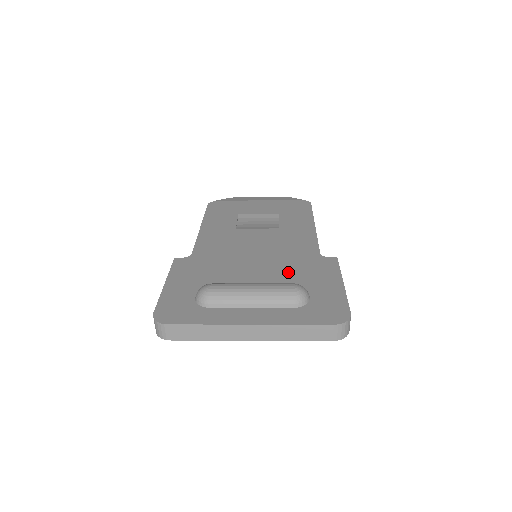
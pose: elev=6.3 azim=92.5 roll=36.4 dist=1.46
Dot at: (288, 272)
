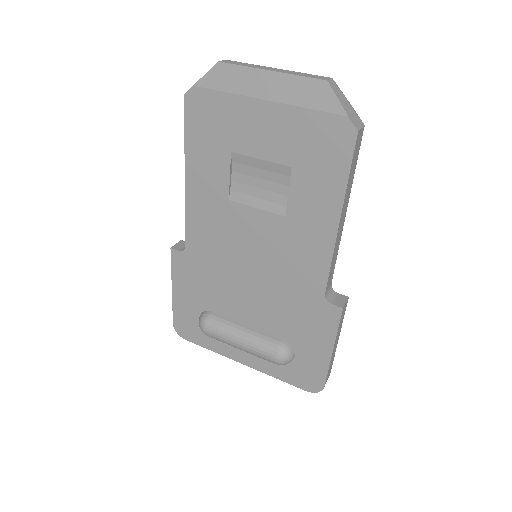
Dot at: (281, 315)
